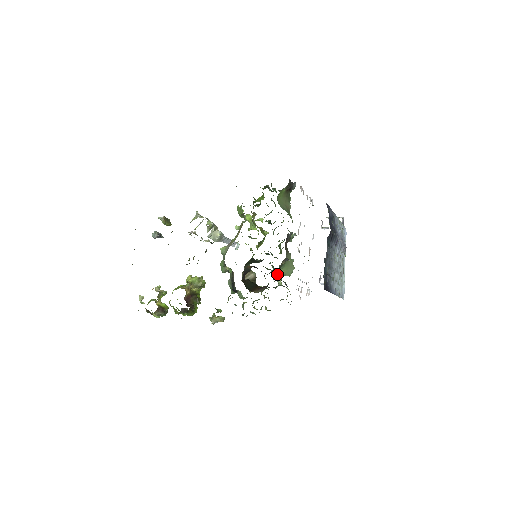
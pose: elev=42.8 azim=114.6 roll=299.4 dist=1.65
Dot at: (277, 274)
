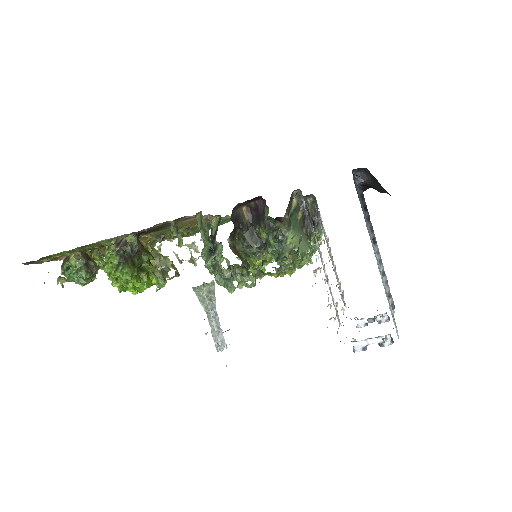
Dot at: (283, 248)
